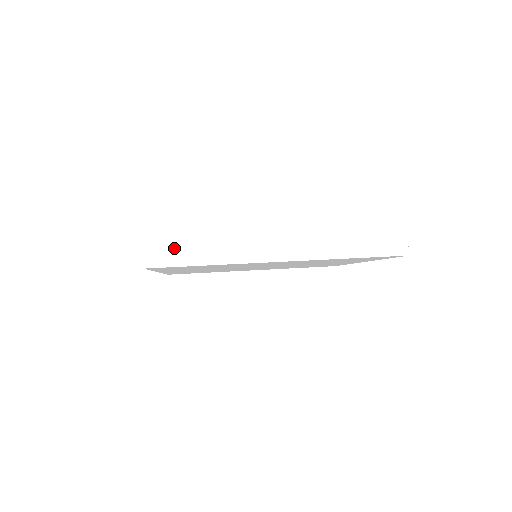
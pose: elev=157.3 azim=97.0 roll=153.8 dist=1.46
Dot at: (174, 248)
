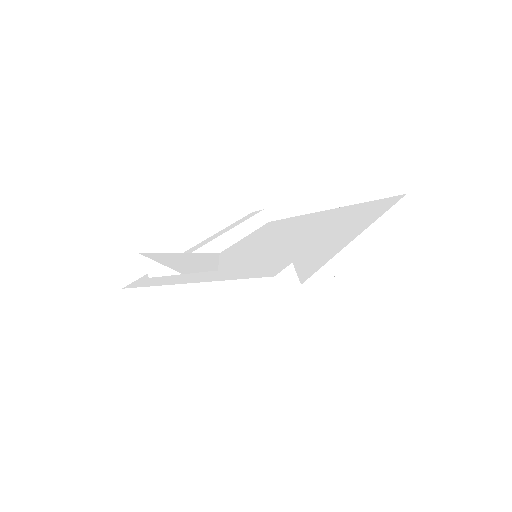
Dot at: (141, 303)
